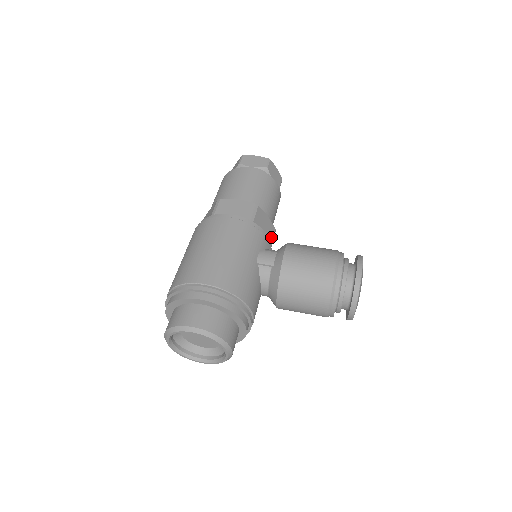
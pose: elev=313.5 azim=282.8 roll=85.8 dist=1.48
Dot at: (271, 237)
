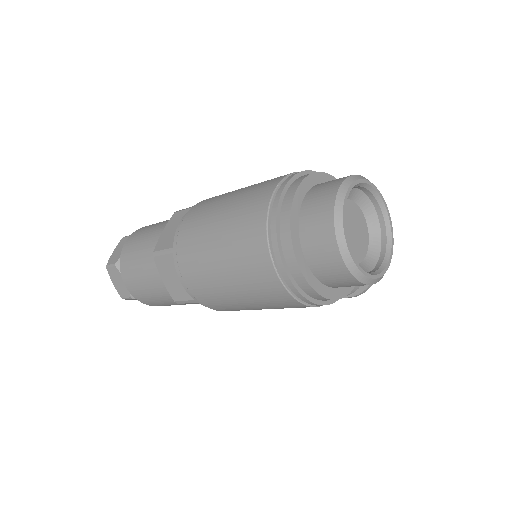
Dot at: occluded
